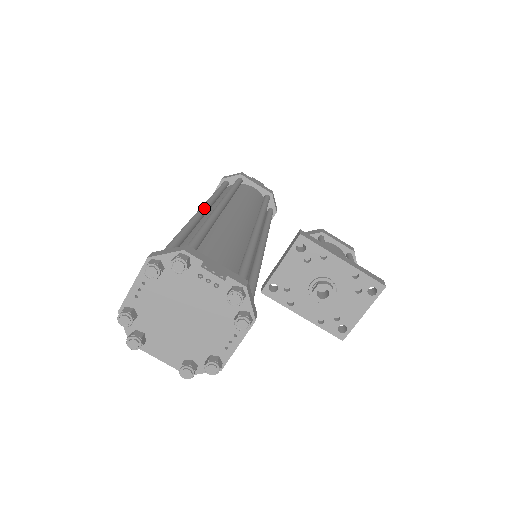
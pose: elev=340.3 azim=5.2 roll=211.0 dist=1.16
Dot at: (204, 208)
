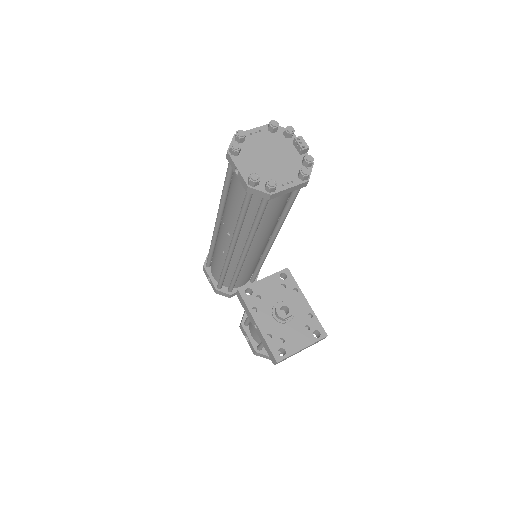
Dot at: occluded
